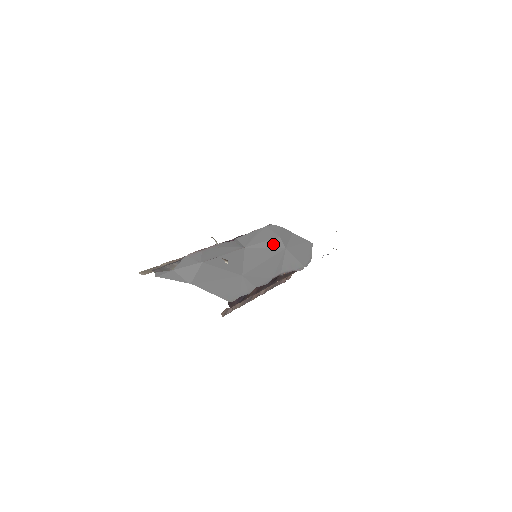
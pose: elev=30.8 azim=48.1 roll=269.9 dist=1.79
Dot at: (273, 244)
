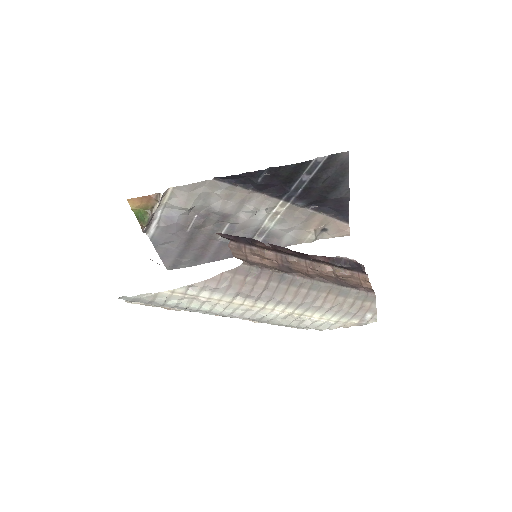
Dot at: occluded
